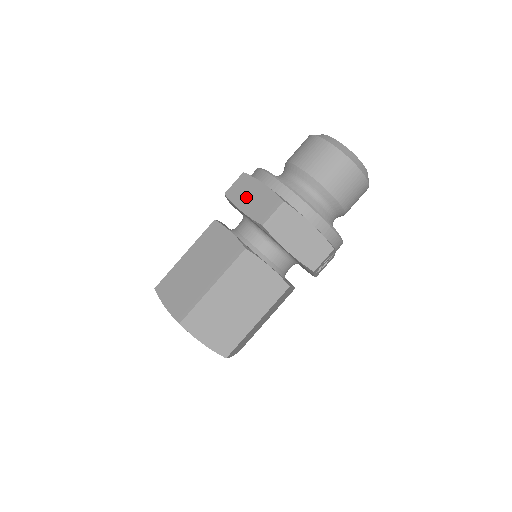
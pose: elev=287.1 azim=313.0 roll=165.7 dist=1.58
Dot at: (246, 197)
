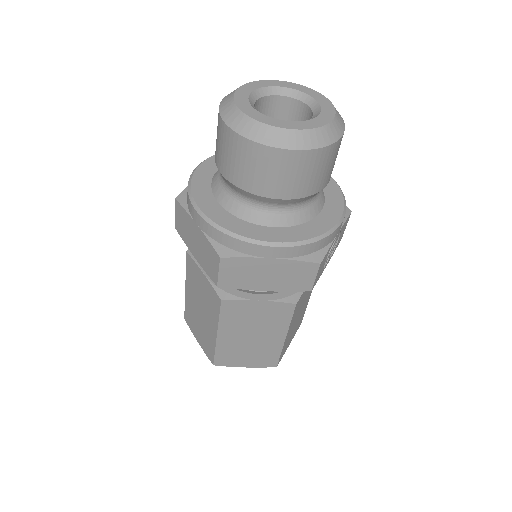
Dot at: (191, 239)
